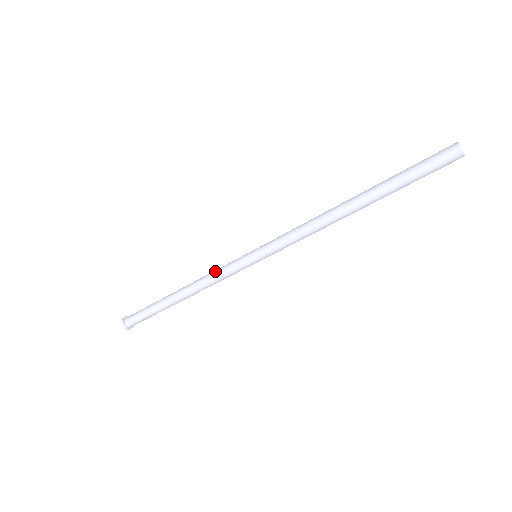
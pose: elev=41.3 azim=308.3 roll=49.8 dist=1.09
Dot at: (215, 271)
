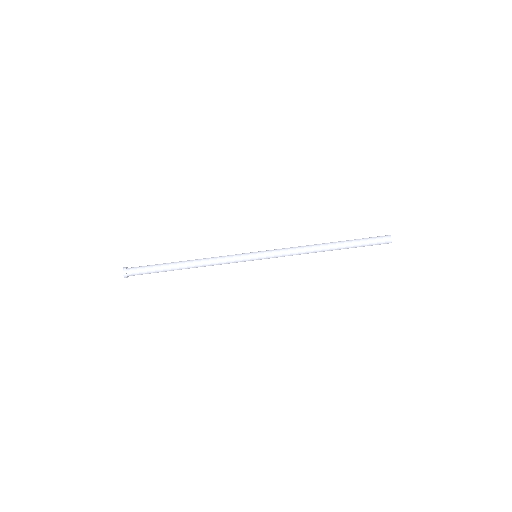
Dot at: occluded
